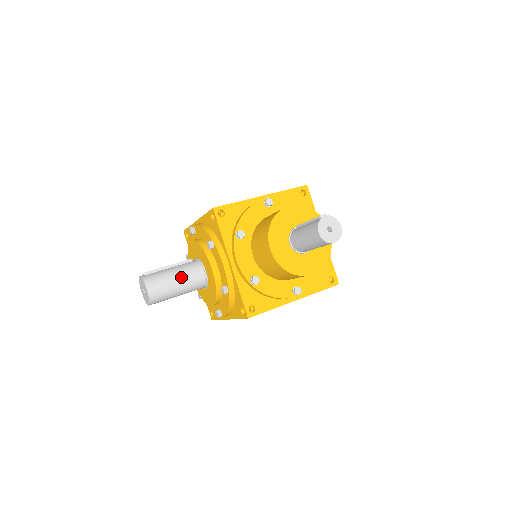
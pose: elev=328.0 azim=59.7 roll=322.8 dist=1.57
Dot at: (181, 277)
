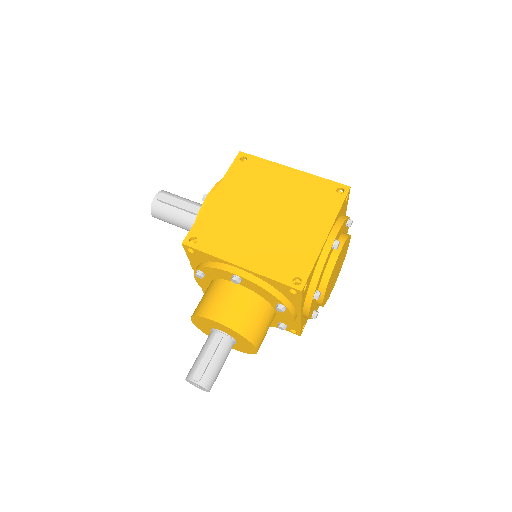
Dot at: (181, 225)
